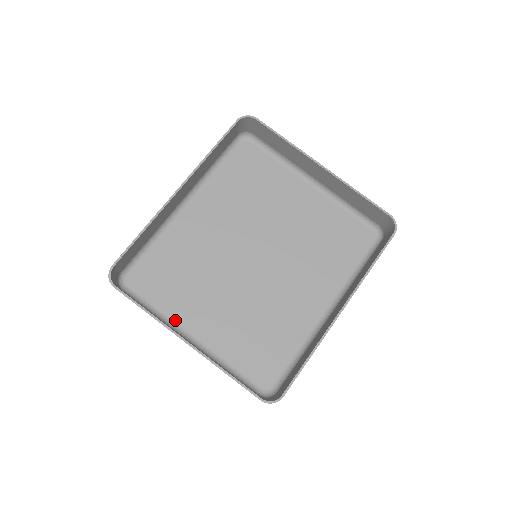
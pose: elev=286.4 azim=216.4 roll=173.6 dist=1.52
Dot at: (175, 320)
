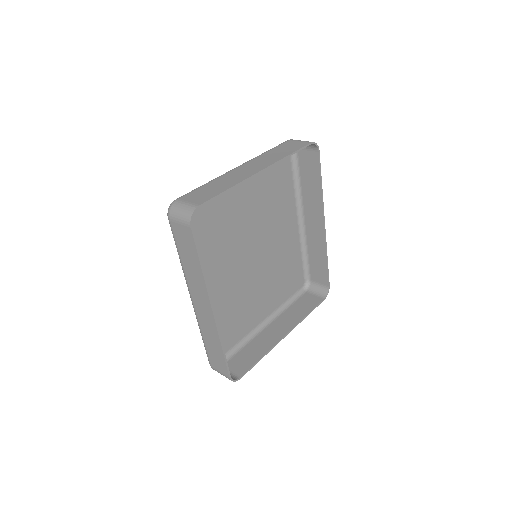
Dot at: (250, 331)
